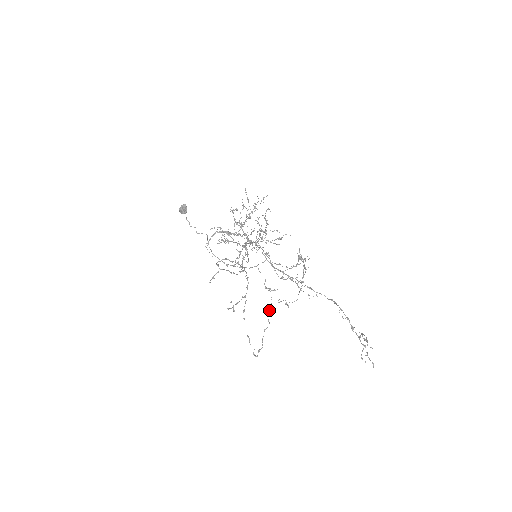
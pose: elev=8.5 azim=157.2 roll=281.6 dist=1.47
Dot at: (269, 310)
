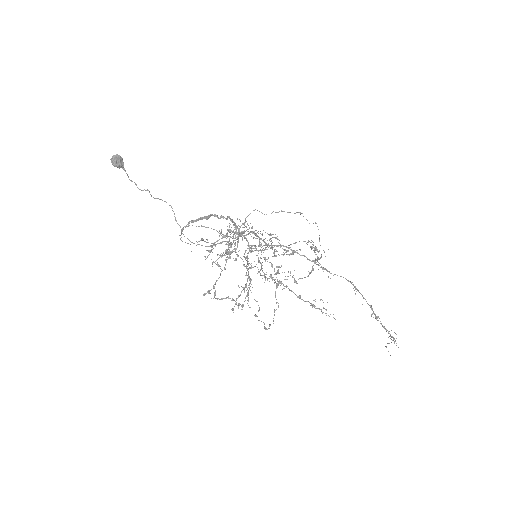
Dot at: occluded
